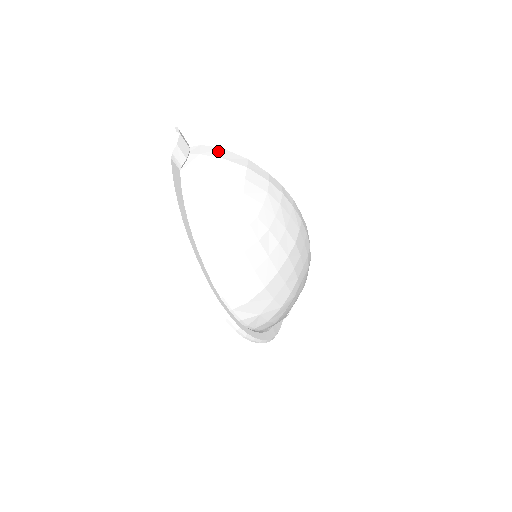
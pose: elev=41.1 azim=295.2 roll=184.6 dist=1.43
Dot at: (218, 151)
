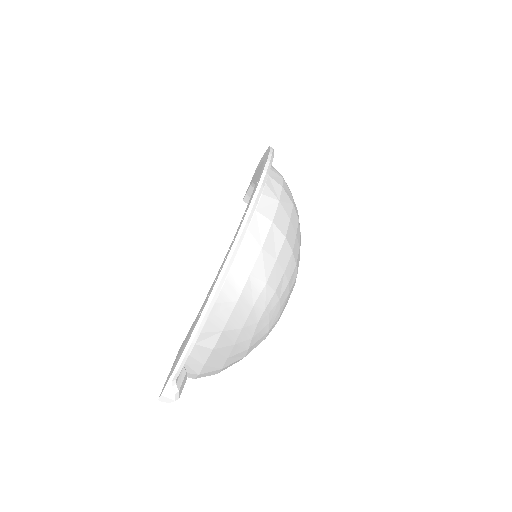
Dot at: occluded
